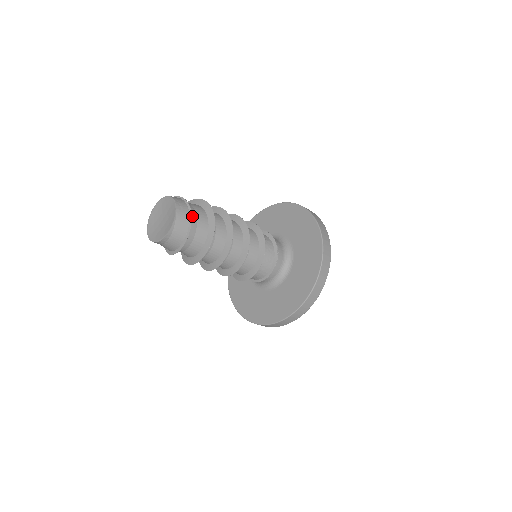
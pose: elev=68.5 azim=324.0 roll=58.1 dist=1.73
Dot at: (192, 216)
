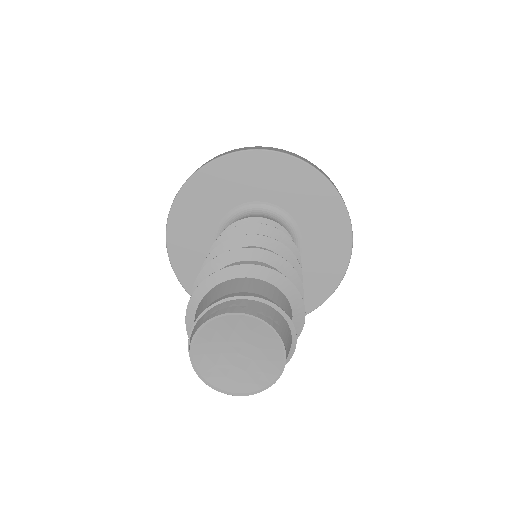
Dot at: (281, 315)
